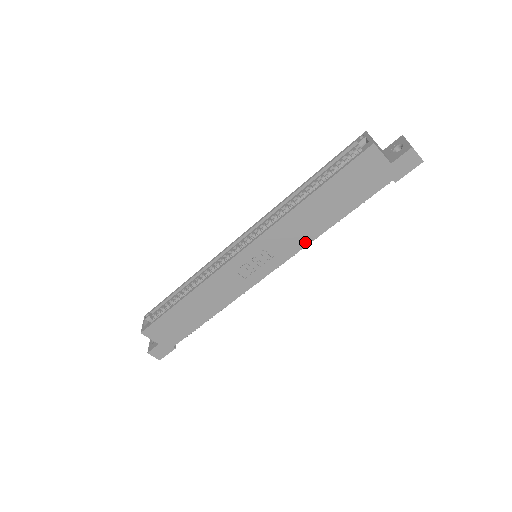
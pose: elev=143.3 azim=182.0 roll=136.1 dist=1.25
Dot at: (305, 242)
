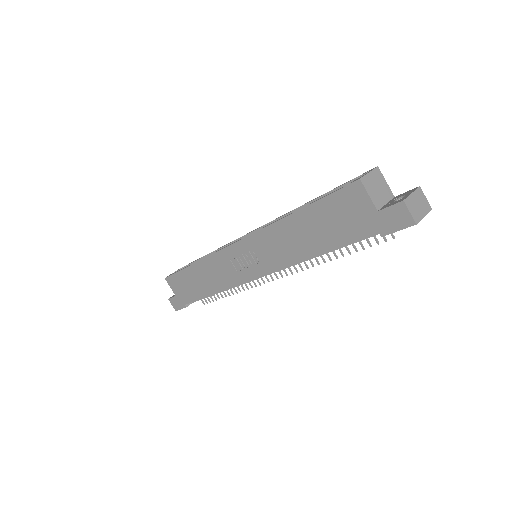
Dot at: (288, 261)
